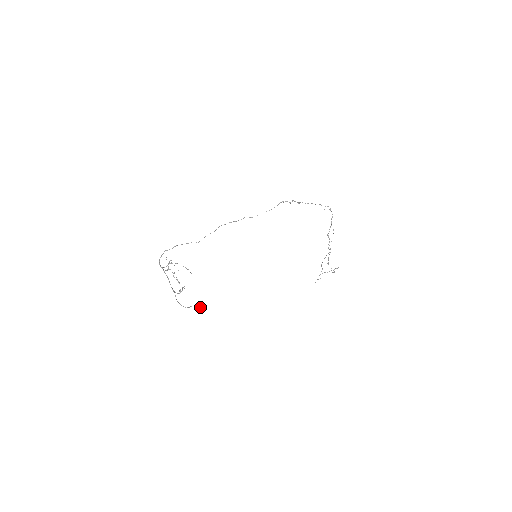
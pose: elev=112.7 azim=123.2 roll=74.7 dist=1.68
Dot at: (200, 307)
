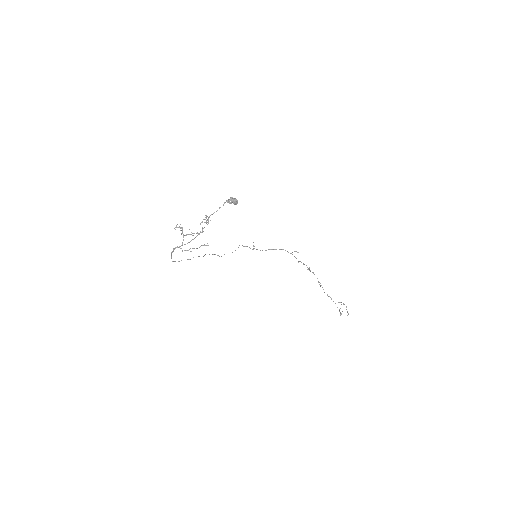
Dot at: (231, 198)
